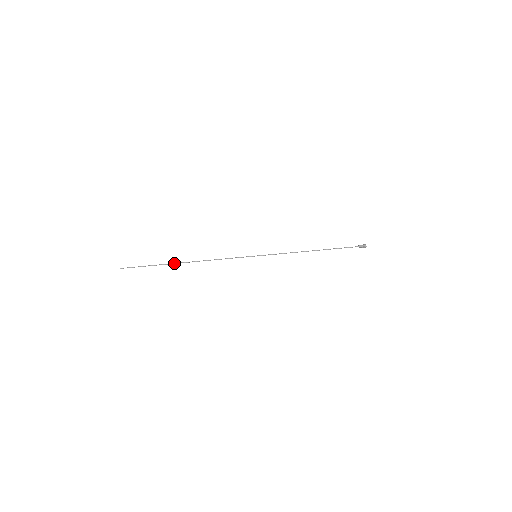
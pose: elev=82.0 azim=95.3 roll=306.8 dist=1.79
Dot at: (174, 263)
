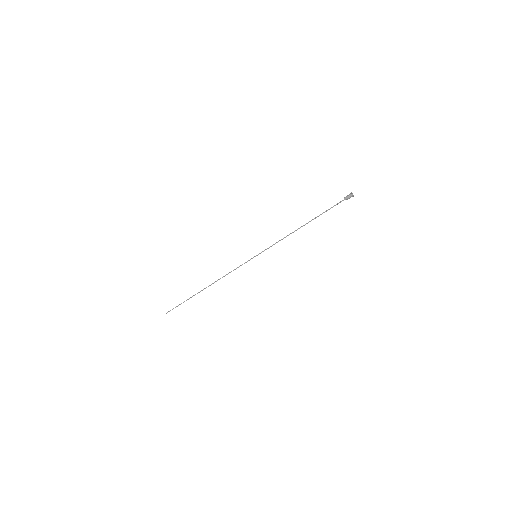
Dot at: (199, 292)
